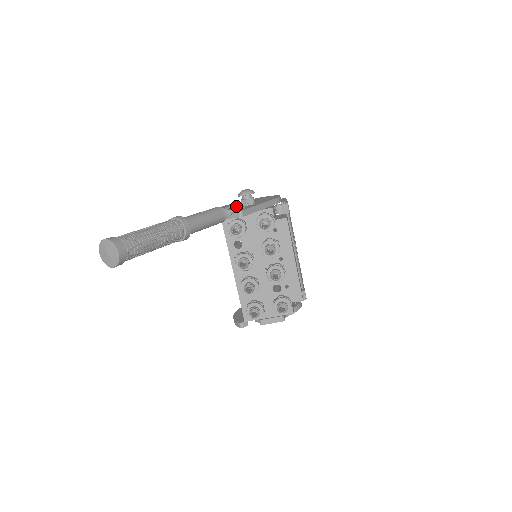
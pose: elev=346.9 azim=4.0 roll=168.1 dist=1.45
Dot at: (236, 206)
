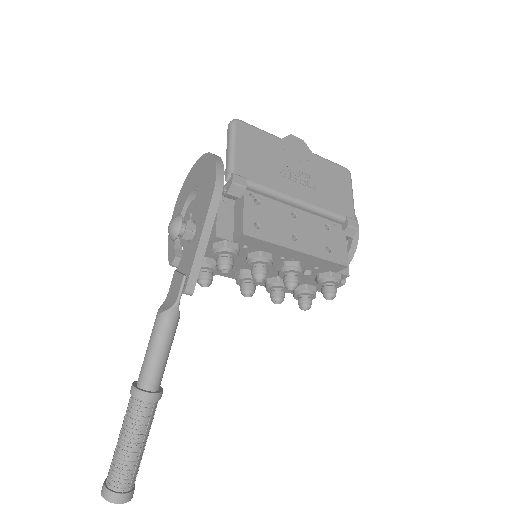
Dot at: occluded
